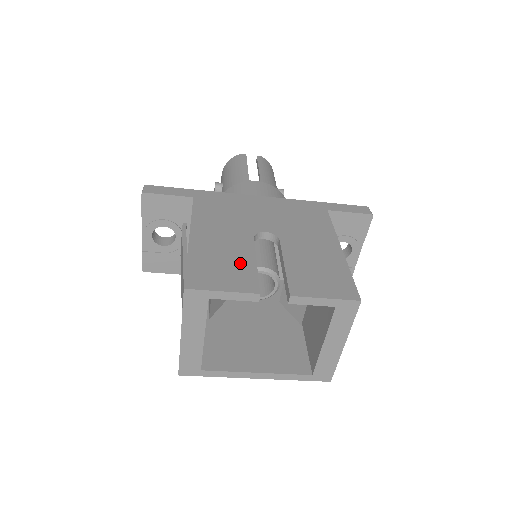
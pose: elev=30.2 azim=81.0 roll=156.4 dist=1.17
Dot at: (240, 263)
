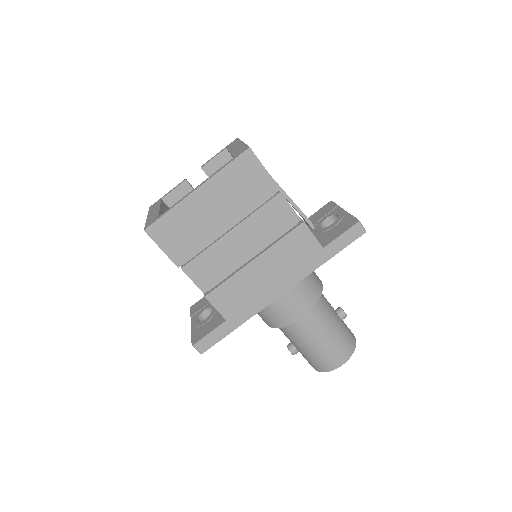
Dot at: occluded
